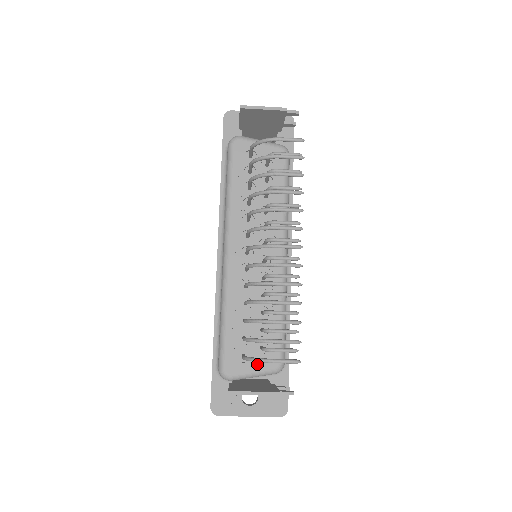
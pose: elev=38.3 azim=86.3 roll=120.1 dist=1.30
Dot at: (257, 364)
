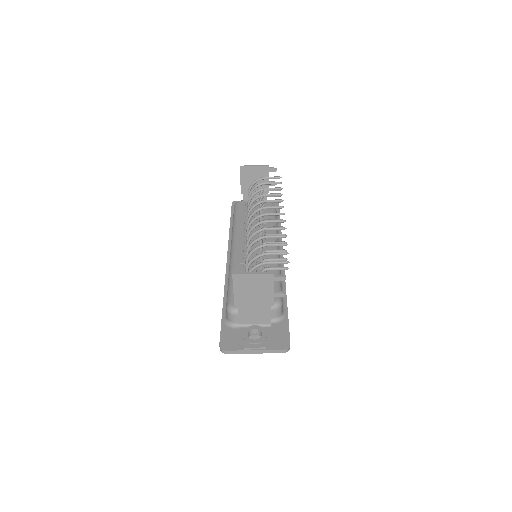
Dot at: occluded
